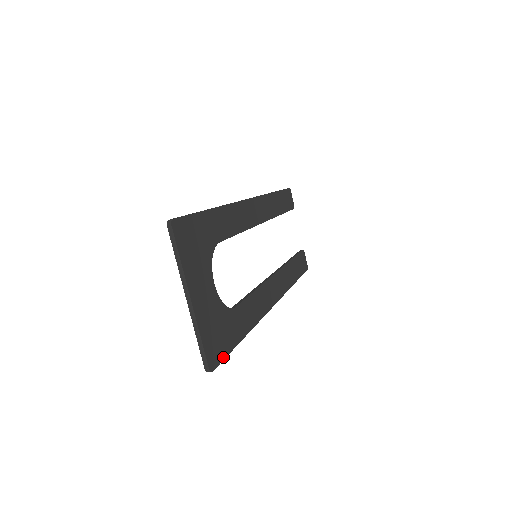
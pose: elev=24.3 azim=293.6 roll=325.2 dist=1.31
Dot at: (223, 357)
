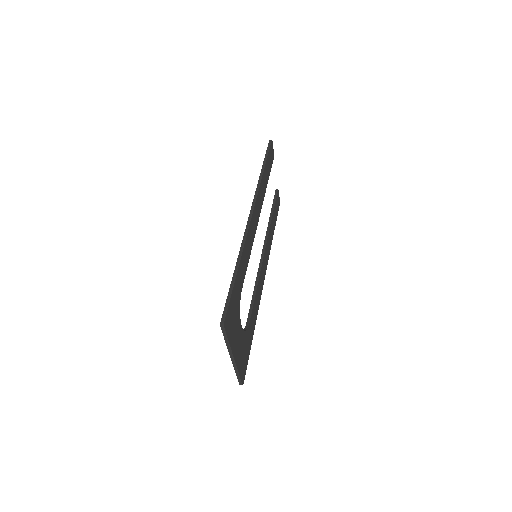
Dot at: occluded
